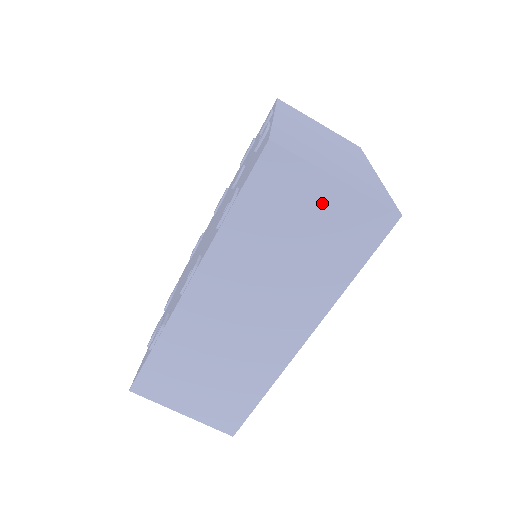
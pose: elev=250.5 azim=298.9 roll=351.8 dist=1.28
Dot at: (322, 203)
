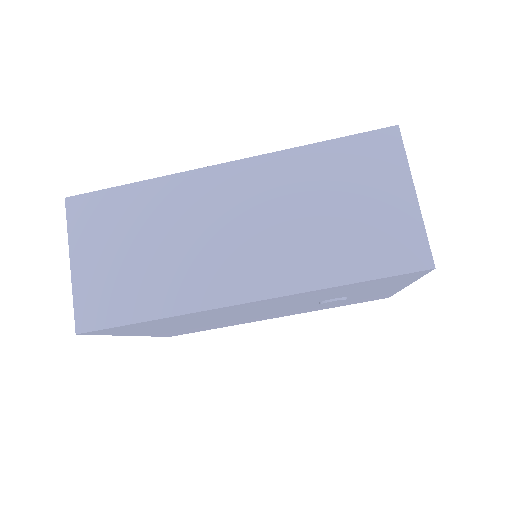
Dot at: (387, 200)
